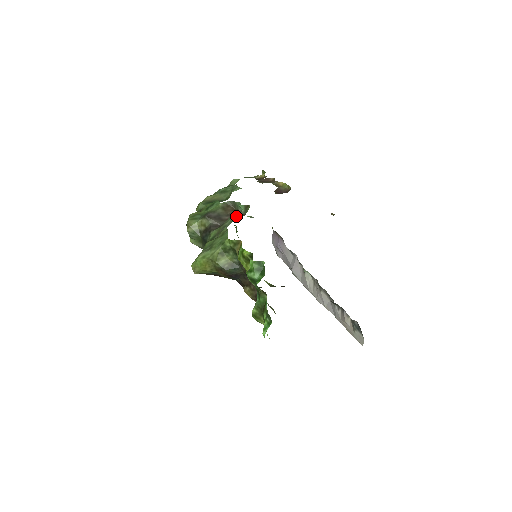
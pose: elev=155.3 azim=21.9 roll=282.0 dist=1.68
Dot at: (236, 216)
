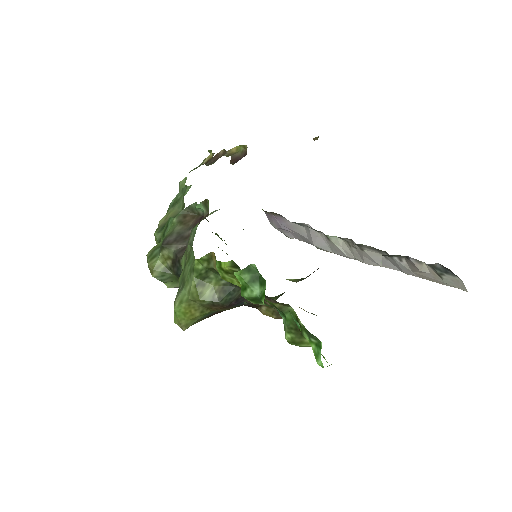
Dot at: occluded
